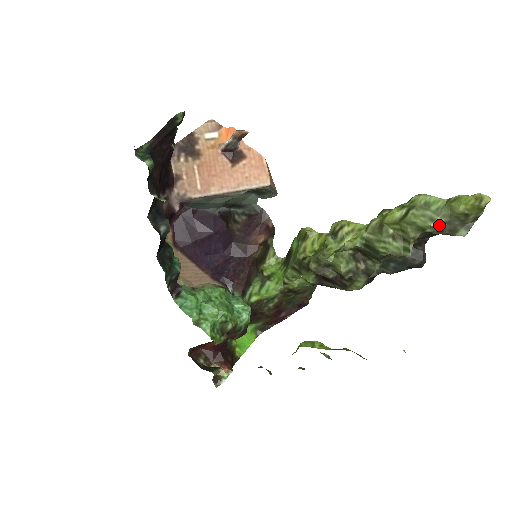
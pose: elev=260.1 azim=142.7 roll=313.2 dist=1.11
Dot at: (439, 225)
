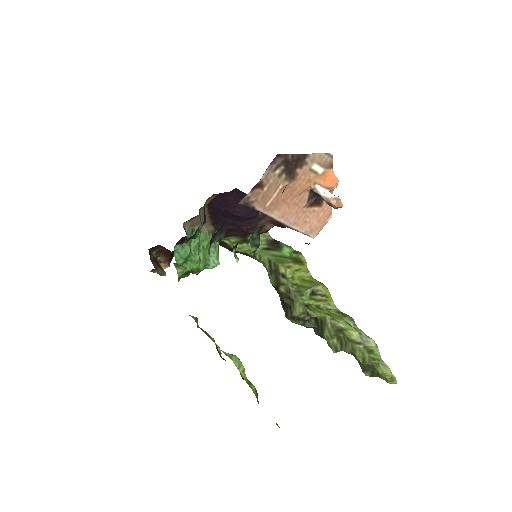
Dot at: (363, 363)
